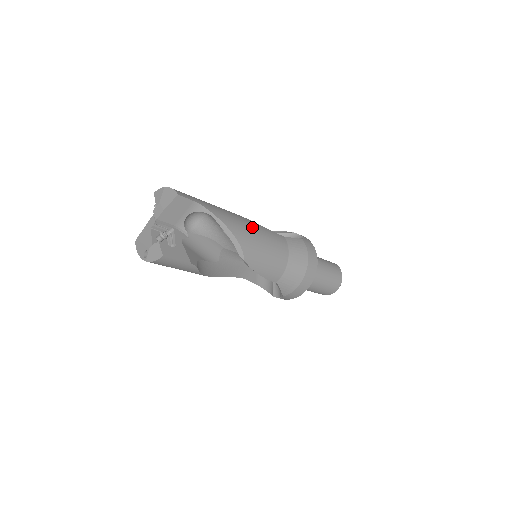
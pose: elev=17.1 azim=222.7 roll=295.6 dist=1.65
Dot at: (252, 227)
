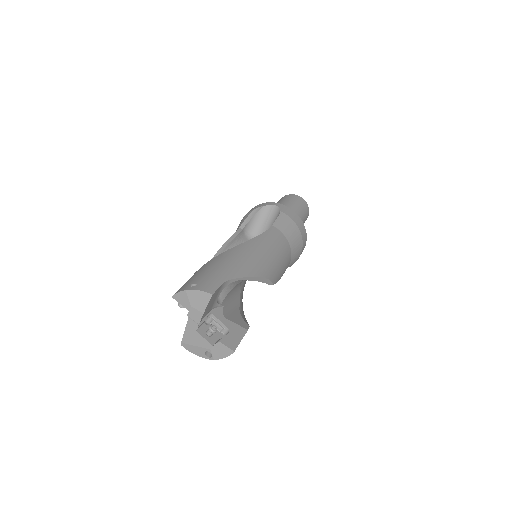
Dot at: (259, 250)
